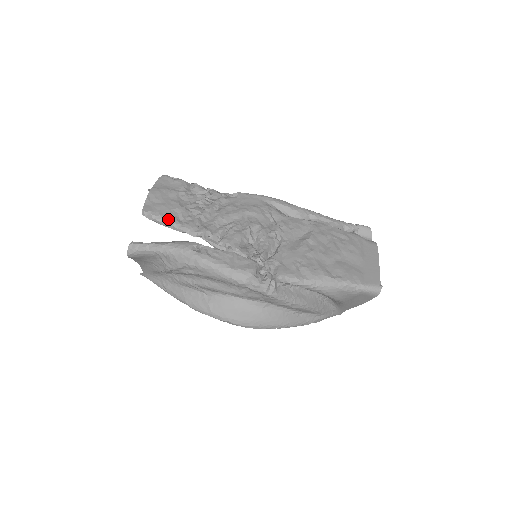
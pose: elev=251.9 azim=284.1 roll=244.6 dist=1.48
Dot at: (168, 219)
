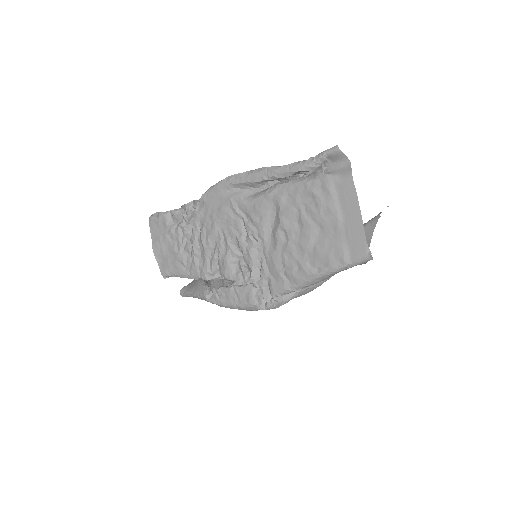
Dot at: (179, 274)
